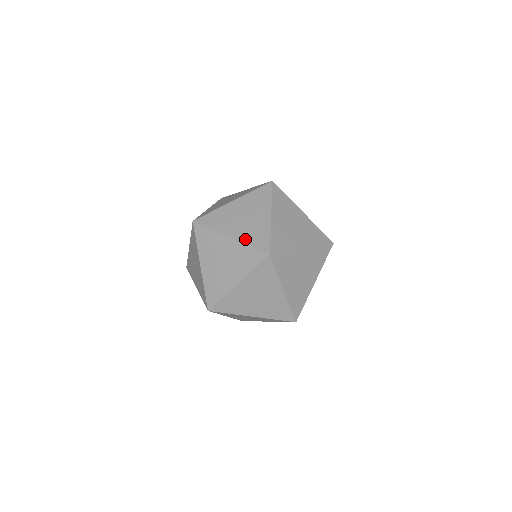
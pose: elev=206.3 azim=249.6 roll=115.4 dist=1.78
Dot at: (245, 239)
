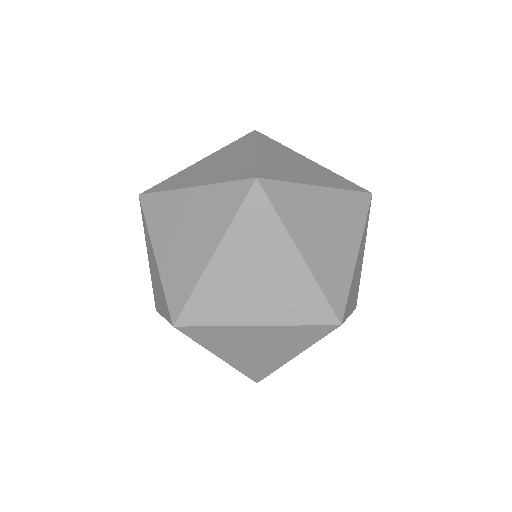
Dot at: (165, 274)
